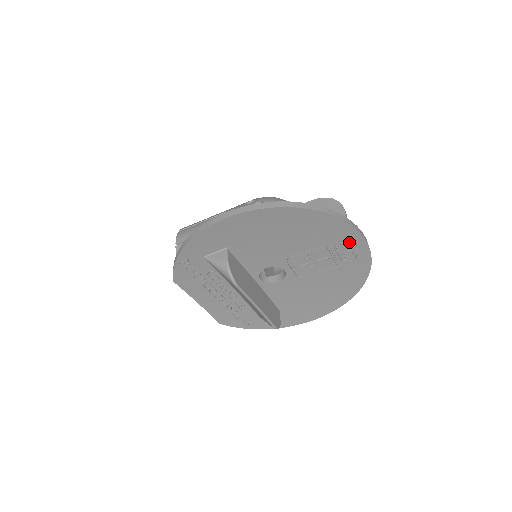
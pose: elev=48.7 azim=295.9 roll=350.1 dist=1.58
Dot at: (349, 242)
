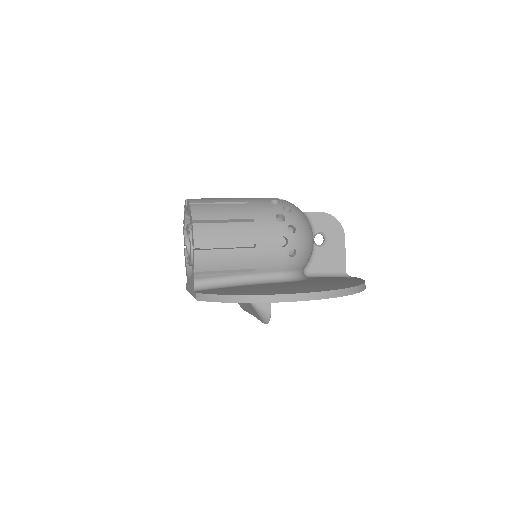
Dot at: occluded
